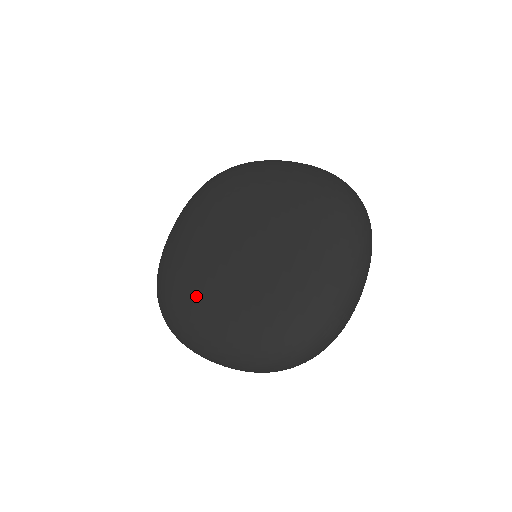
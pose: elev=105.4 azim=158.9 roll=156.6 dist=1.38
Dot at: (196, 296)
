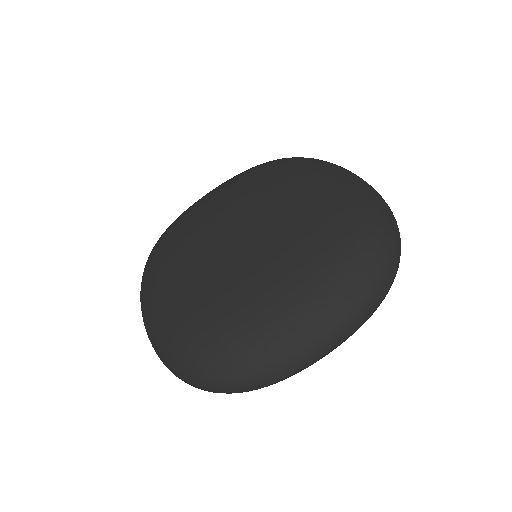
Dot at: (240, 302)
